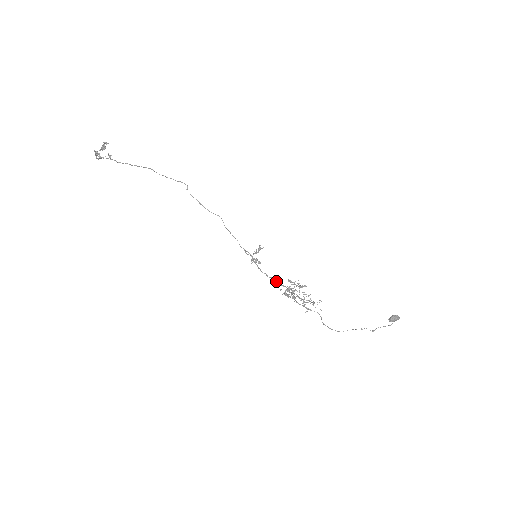
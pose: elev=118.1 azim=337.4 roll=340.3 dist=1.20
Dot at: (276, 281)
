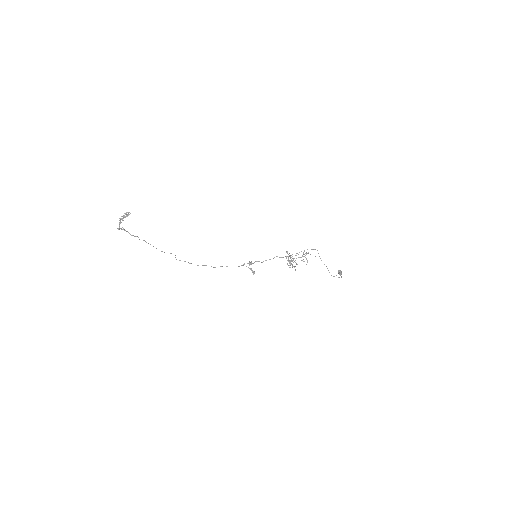
Dot at: (279, 257)
